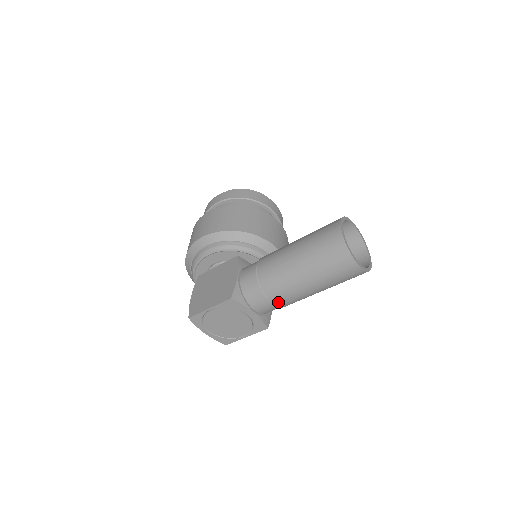
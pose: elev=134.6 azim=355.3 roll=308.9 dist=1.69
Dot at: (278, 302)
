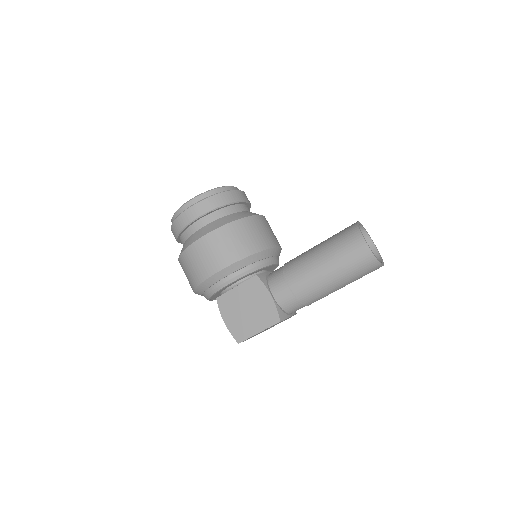
Dot at: occluded
